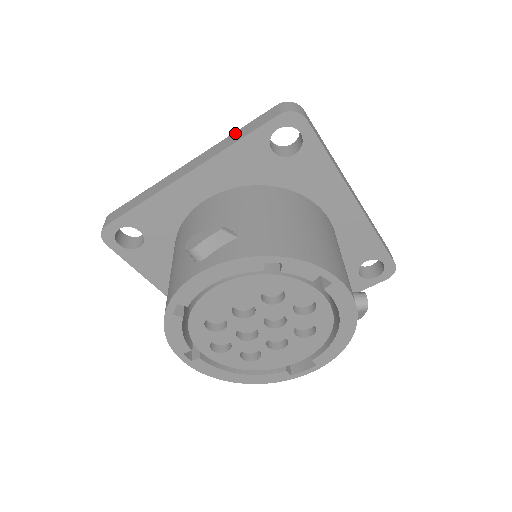
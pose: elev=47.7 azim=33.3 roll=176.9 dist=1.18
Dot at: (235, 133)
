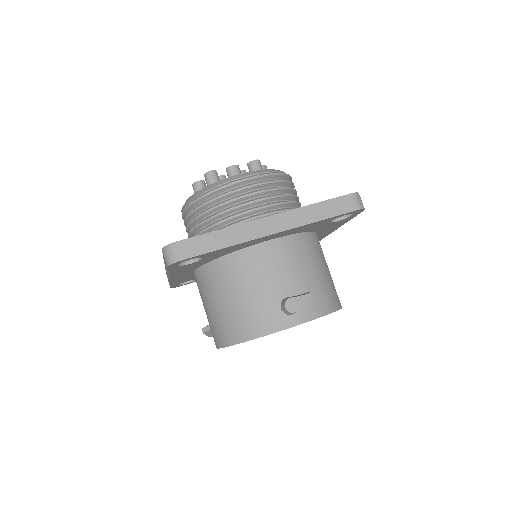
Dot at: (316, 206)
